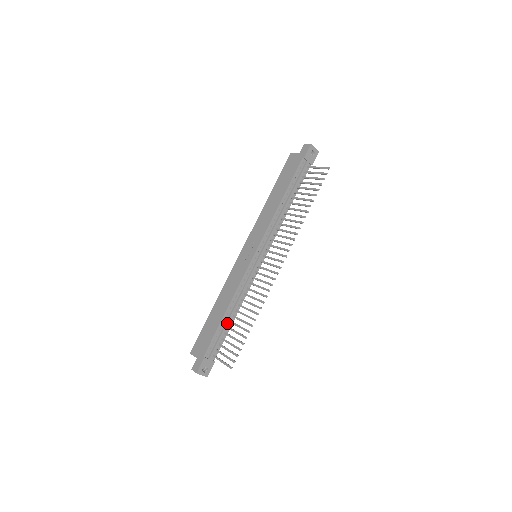
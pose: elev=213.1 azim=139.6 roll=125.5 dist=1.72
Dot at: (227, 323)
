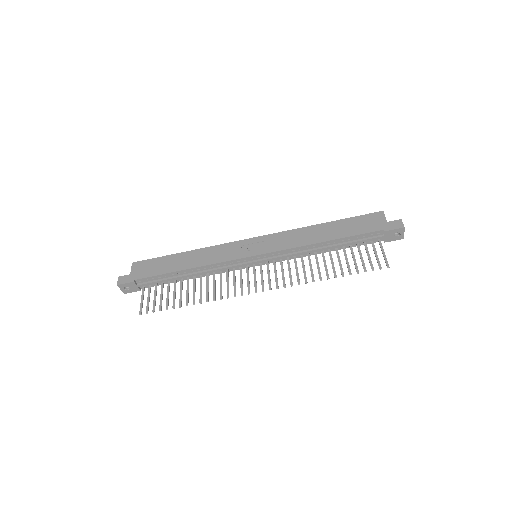
Dot at: (177, 277)
